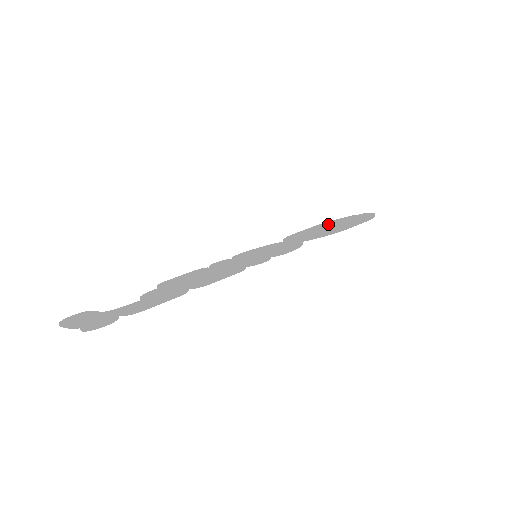
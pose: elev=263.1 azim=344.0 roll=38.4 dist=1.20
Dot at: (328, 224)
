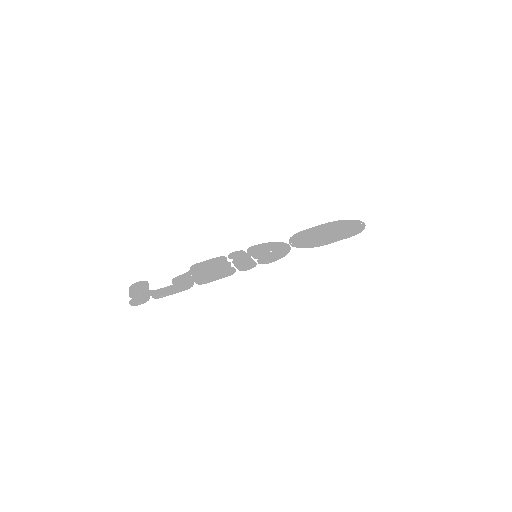
Dot at: (330, 228)
